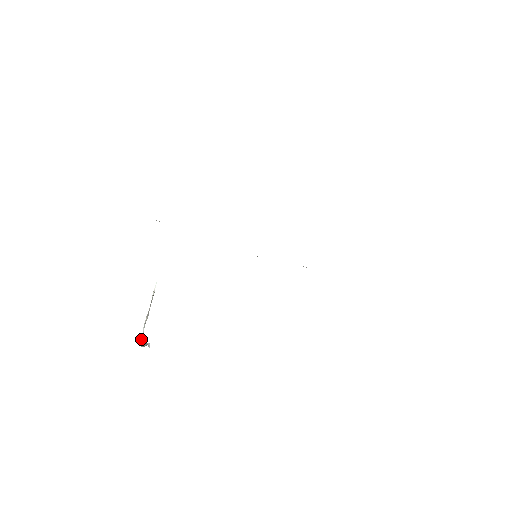
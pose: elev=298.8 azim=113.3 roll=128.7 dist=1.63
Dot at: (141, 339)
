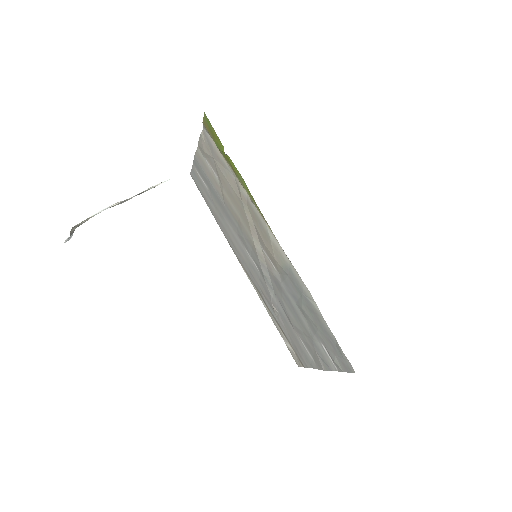
Dot at: occluded
